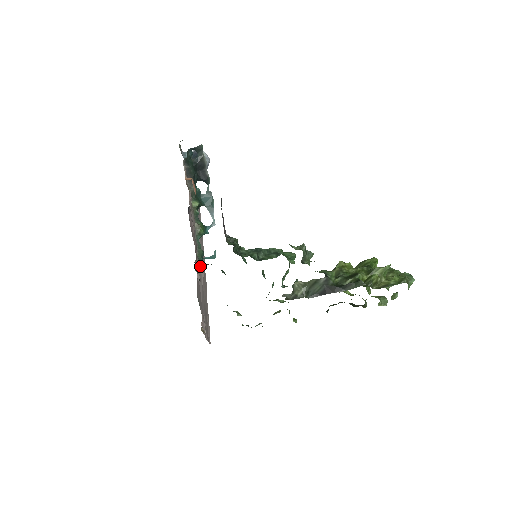
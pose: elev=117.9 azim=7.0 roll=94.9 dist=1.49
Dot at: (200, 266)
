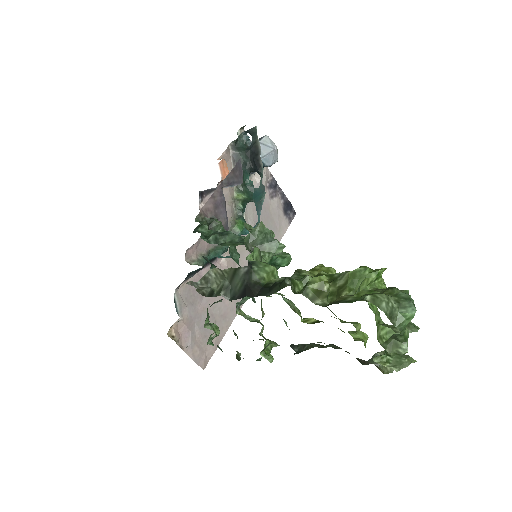
Dot at: (223, 269)
